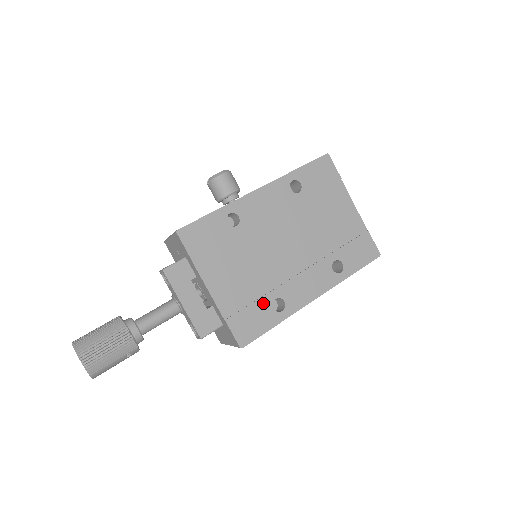
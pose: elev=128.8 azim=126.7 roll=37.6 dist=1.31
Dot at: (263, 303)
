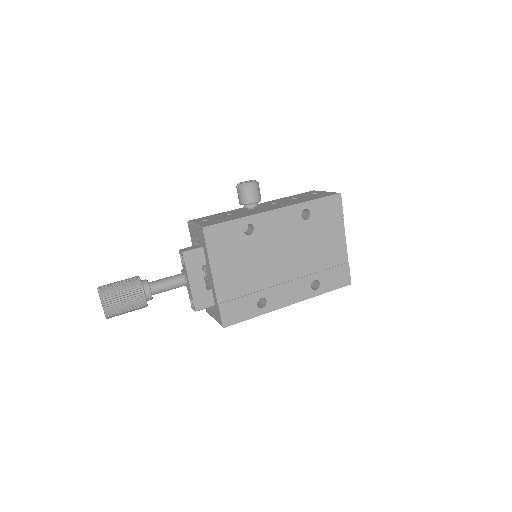
Dot at: (250, 298)
